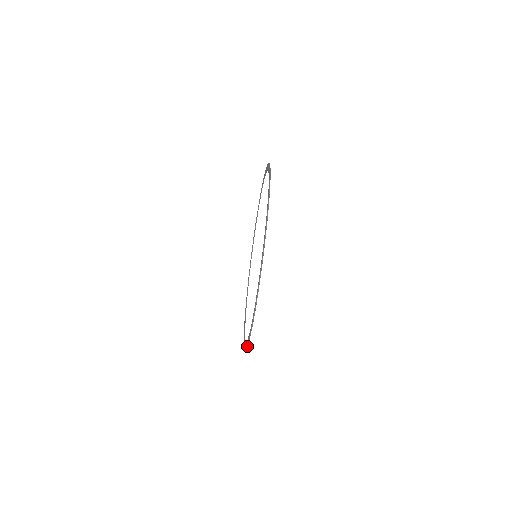
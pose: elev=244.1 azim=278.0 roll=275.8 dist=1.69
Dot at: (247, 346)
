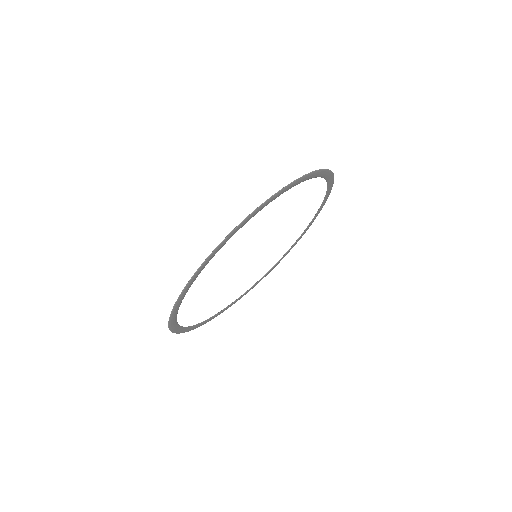
Dot at: (173, 332)
